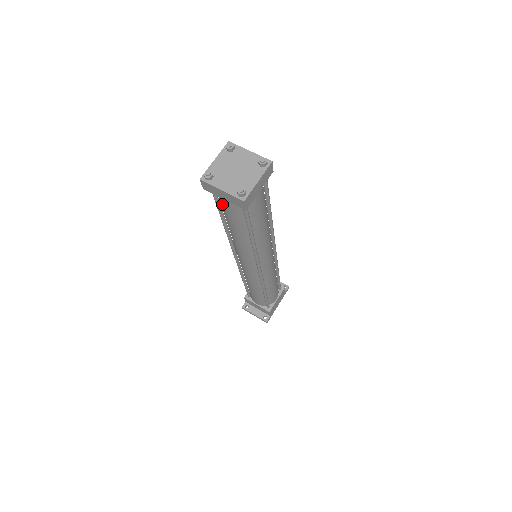
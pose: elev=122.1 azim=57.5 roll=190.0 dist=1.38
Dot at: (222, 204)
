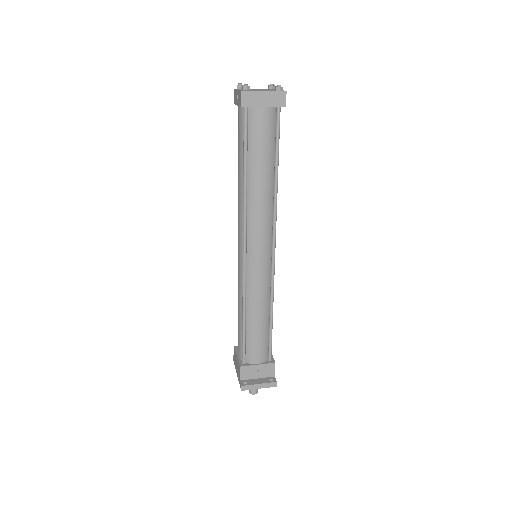
Dot at: (255, 127)
